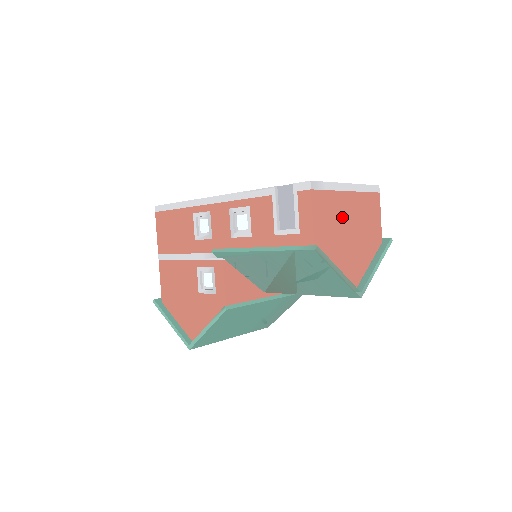
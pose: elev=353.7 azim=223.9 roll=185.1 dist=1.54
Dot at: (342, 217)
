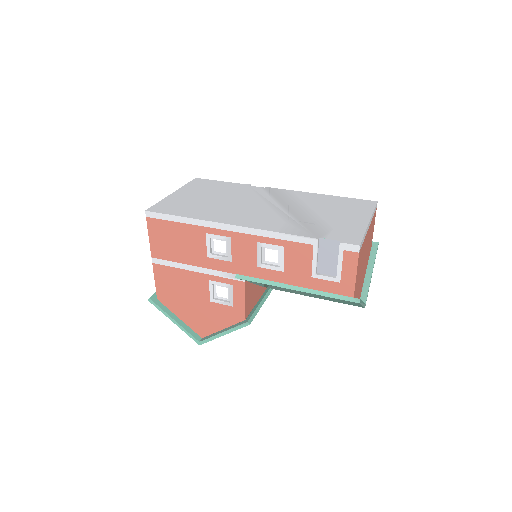
Dot at: (364, 253)
